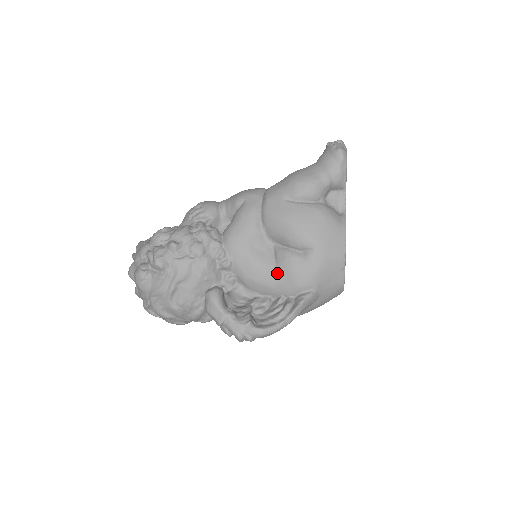
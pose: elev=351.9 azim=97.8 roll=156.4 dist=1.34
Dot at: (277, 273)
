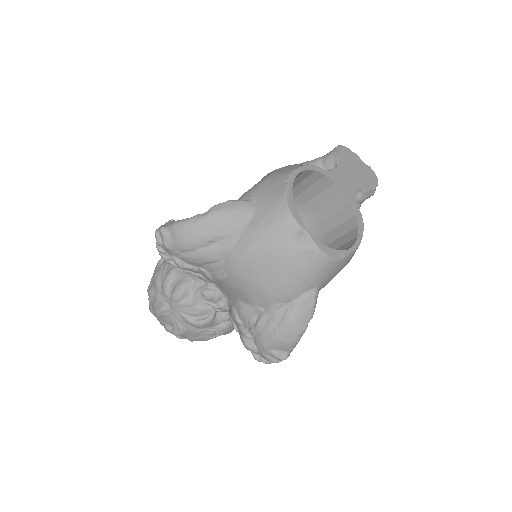
Dot at: occluded
